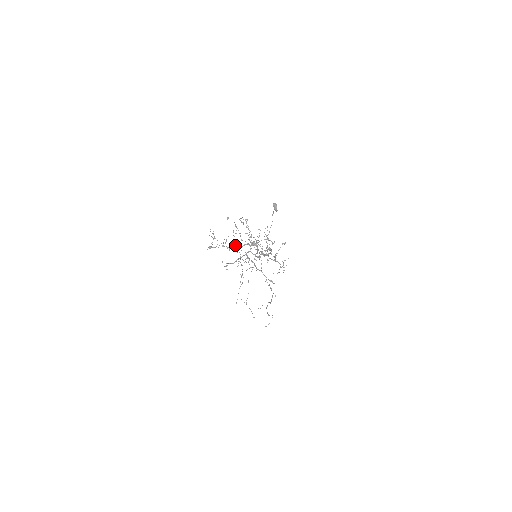
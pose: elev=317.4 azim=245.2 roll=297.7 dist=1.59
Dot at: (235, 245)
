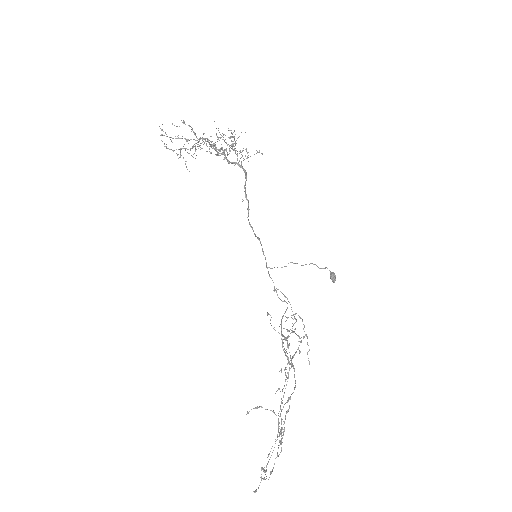
Dot at: occluded
